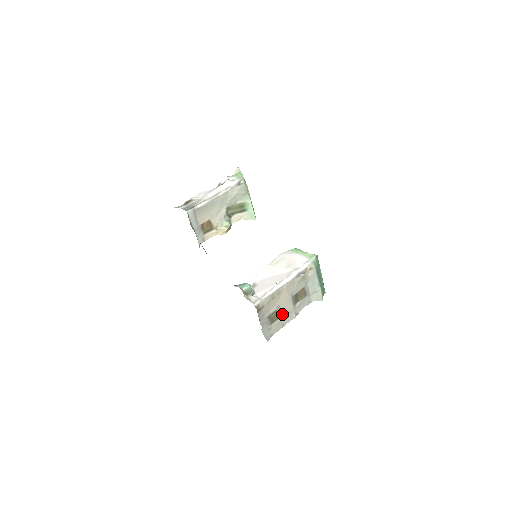
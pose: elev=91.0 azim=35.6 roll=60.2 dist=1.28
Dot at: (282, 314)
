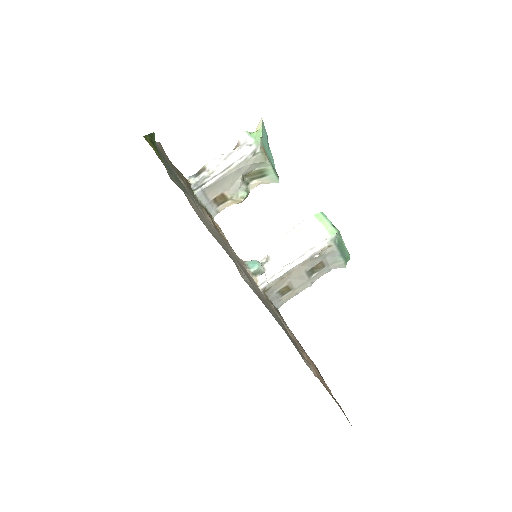
Dot at: (295, 286)
